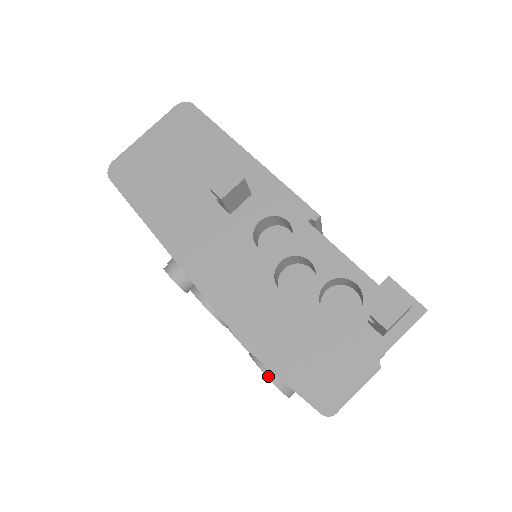
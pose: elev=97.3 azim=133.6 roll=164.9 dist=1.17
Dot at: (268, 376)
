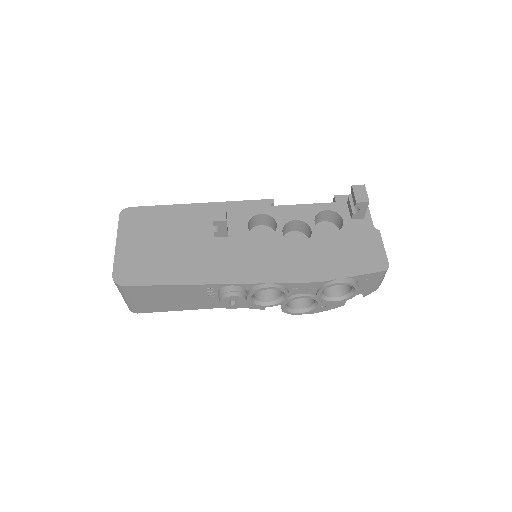
Dot at: (344, 282)
